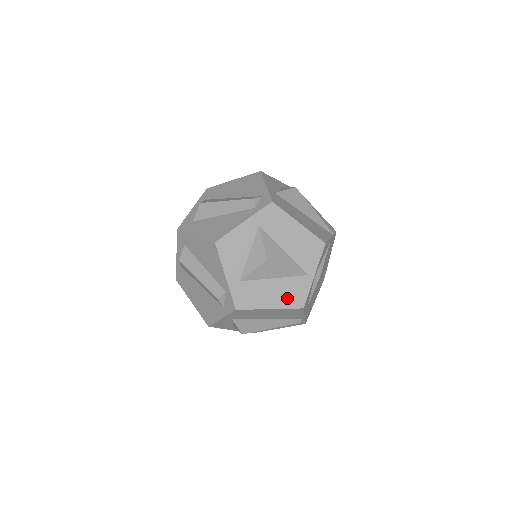
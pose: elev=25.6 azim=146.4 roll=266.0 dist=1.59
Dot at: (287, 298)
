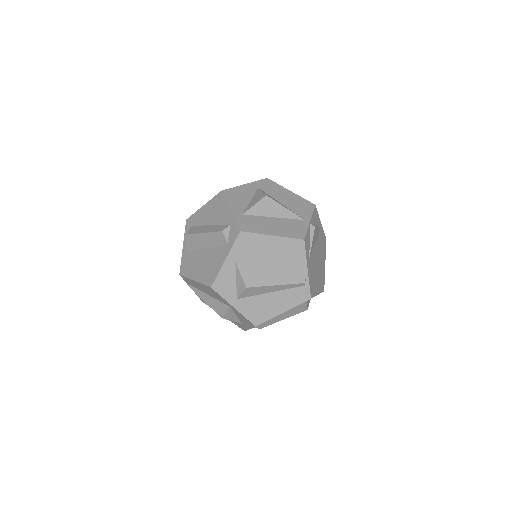
Dot at: (287, 231)
